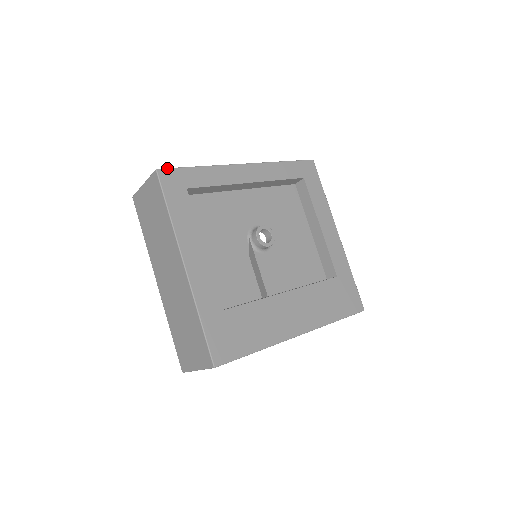
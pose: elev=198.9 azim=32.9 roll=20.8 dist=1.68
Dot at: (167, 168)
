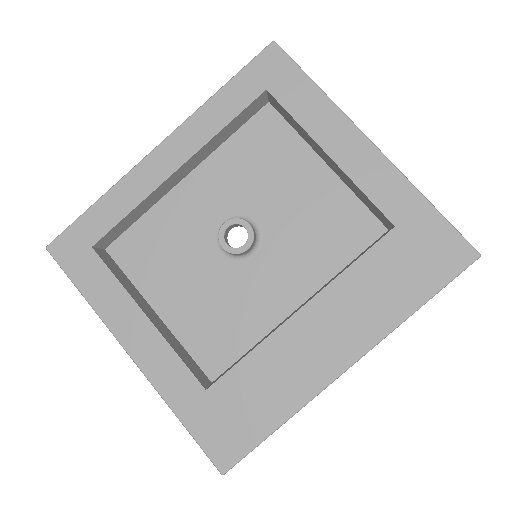
Dot at: (57, 236)
